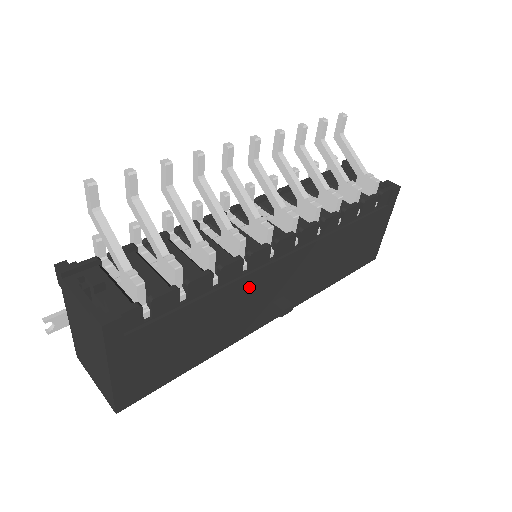
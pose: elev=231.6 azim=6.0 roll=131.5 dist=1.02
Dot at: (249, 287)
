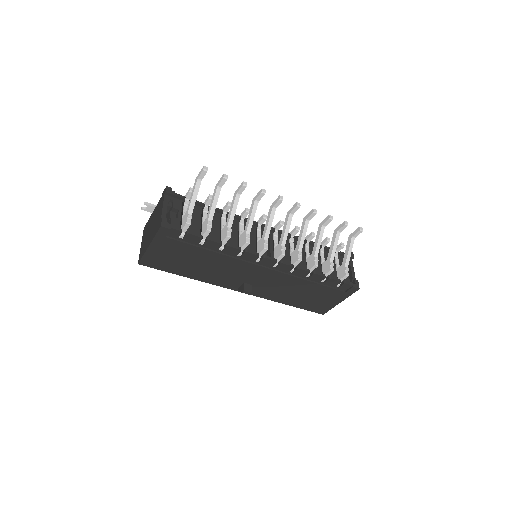
Dot at: (235, 265)
